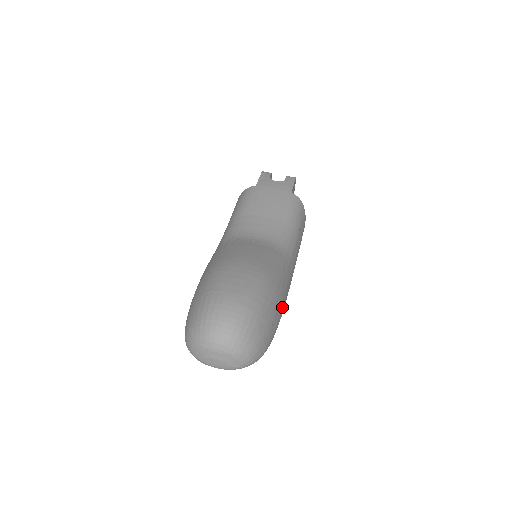
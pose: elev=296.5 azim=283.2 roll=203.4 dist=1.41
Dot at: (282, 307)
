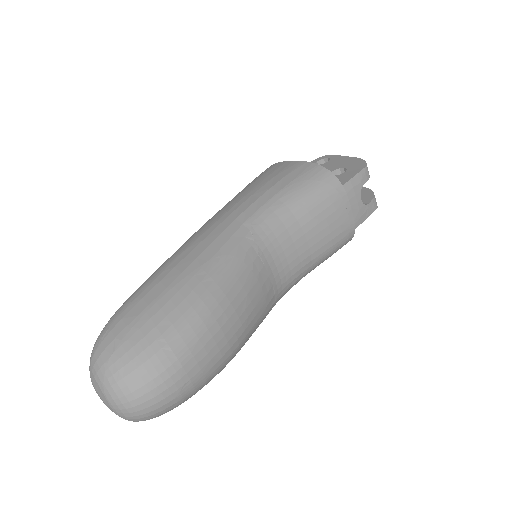
Dot at: occluded
